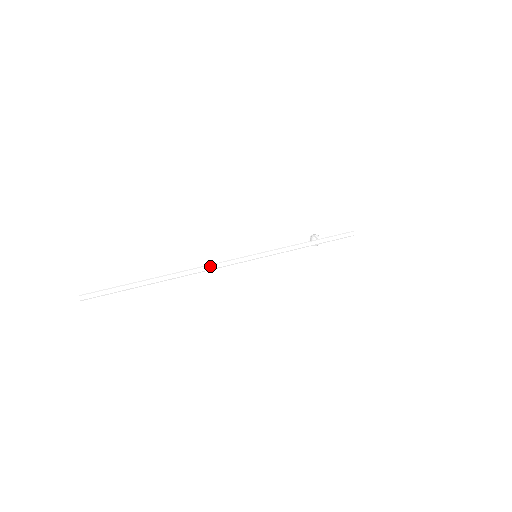
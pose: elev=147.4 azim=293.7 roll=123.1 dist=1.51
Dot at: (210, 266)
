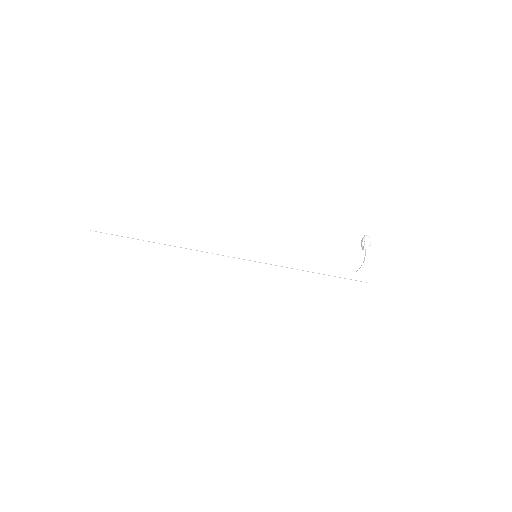
Dot at: (198, 253)
